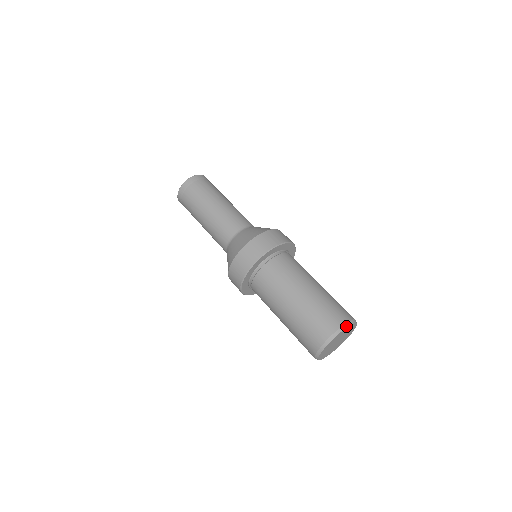
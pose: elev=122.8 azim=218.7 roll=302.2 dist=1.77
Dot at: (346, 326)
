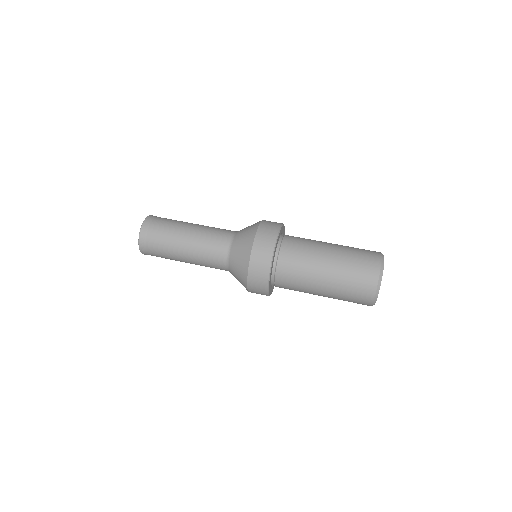
Dot at: (380, 282)
